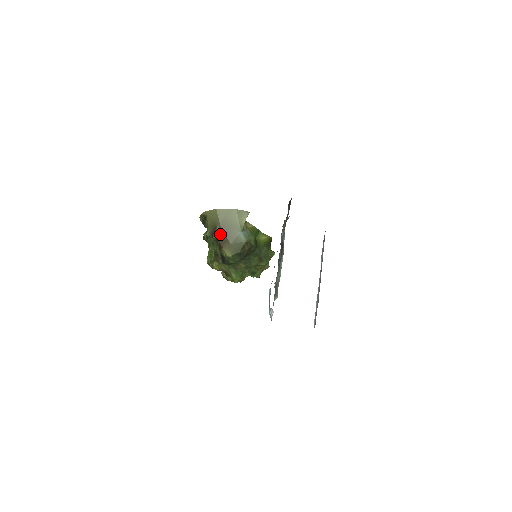
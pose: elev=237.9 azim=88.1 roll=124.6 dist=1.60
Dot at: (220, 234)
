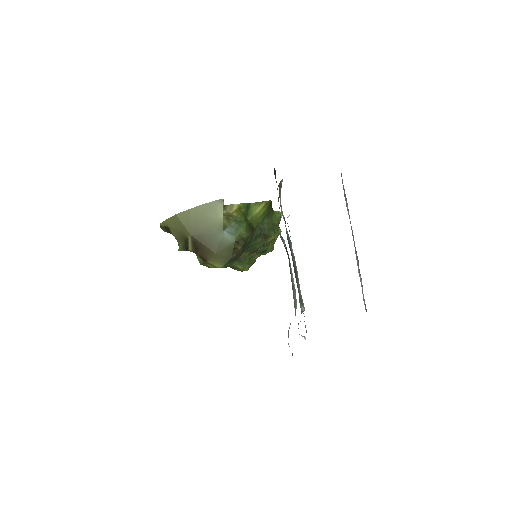
Dot at: (196, 246)
